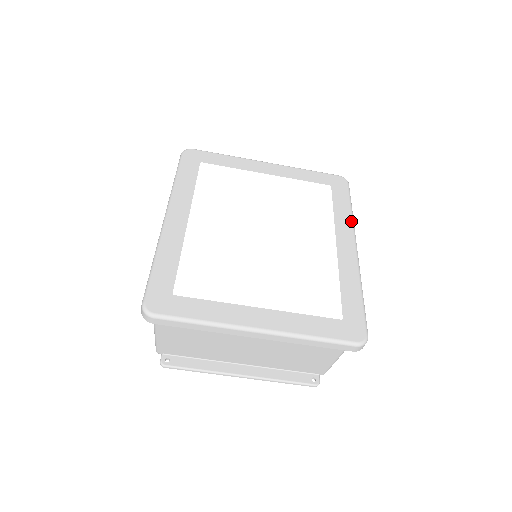
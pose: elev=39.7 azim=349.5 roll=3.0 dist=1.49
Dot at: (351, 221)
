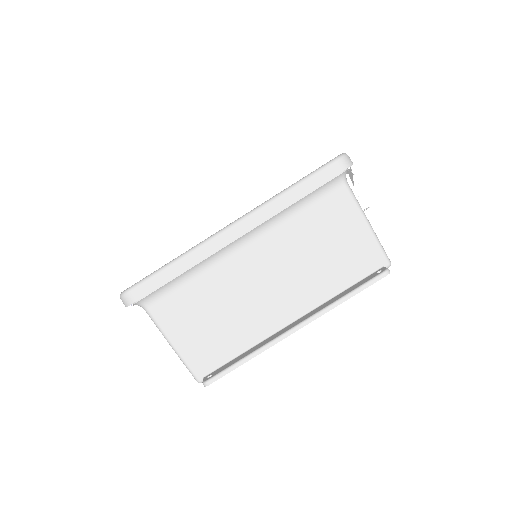
Dot at: occluded
